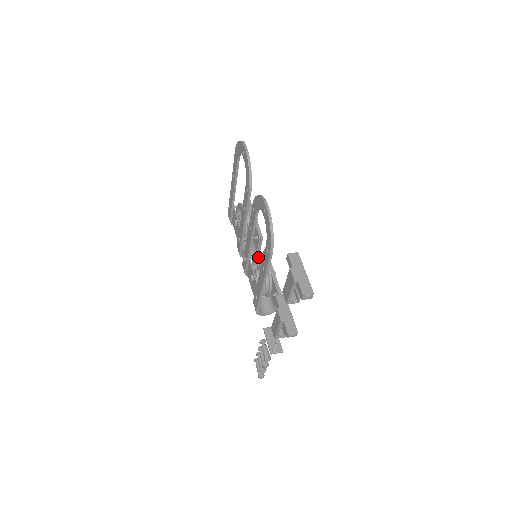
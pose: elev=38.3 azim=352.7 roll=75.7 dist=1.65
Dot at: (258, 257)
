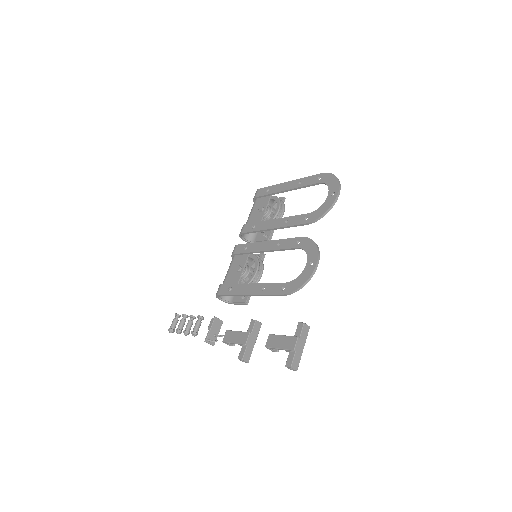
Dot at: (259, 262)
